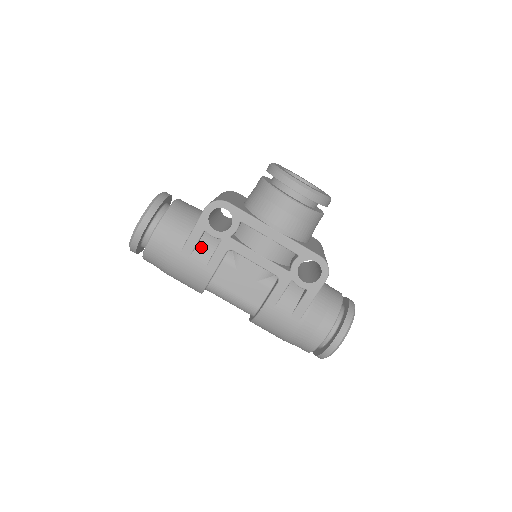
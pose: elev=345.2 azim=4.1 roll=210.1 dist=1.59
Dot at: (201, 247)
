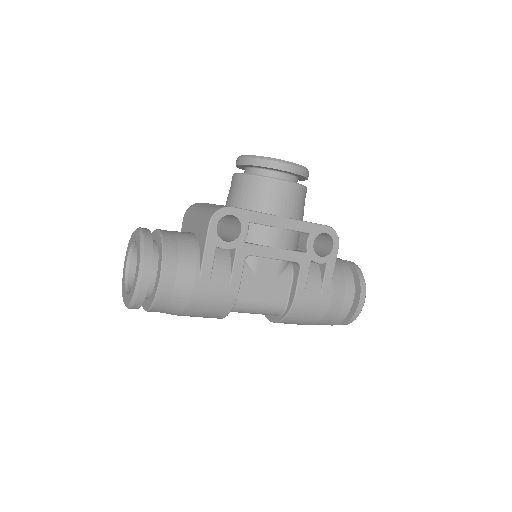
Dot at: (217, 266)
